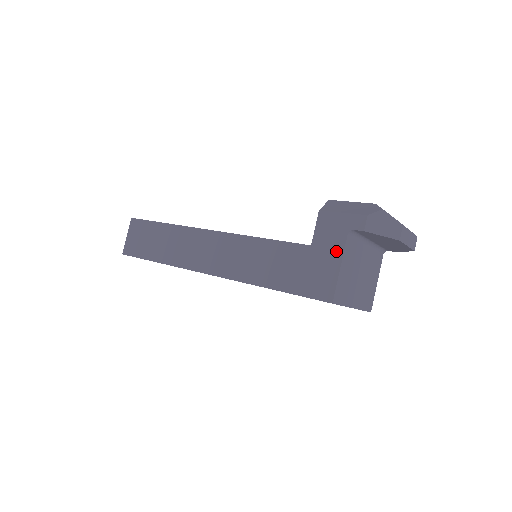
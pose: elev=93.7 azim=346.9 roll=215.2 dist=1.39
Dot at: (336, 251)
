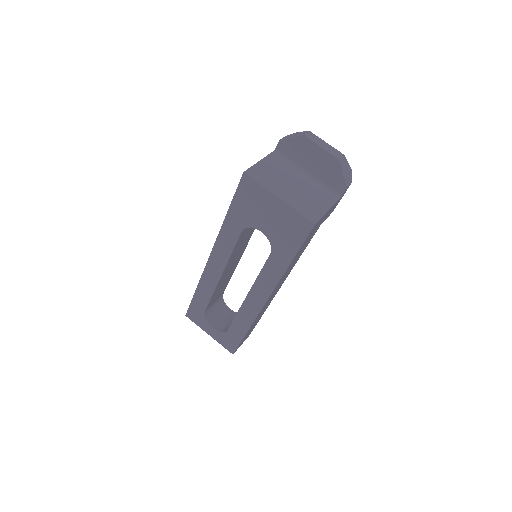
Dot at: occluded
